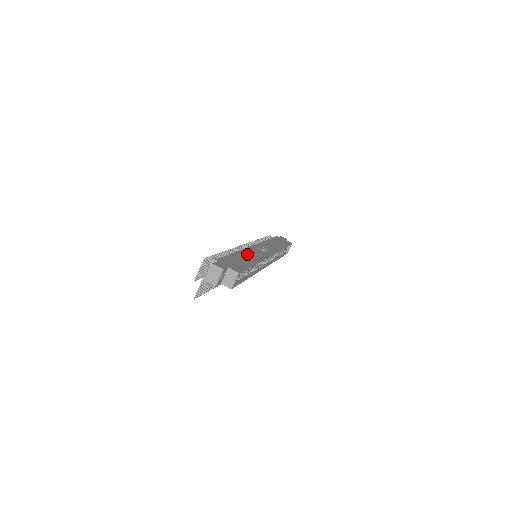
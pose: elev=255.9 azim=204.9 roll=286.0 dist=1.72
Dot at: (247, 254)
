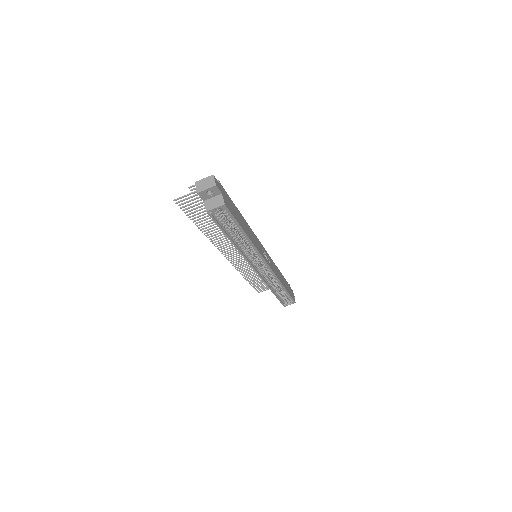
Dot at: (249, 229)
